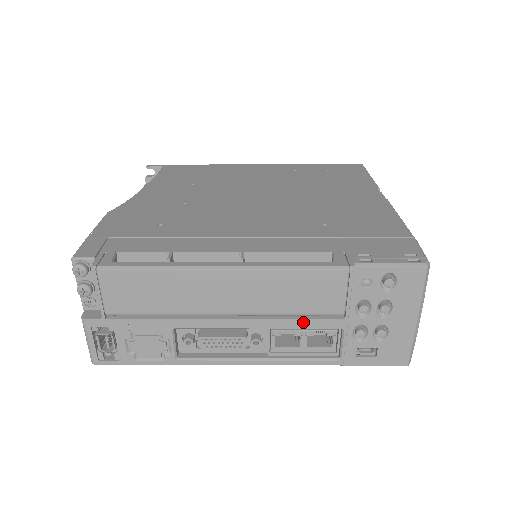
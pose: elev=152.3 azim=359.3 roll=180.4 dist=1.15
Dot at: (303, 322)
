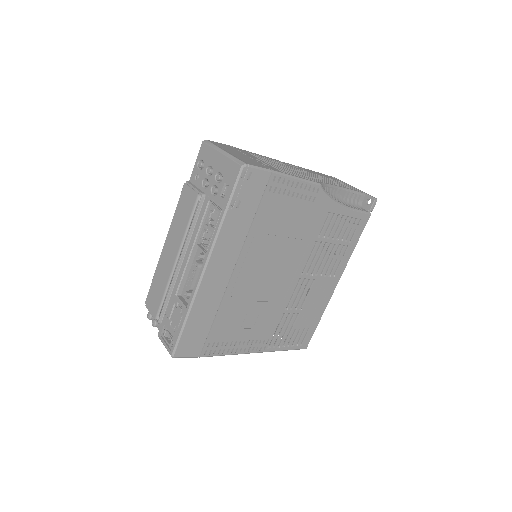
Dot at: (198, 221)
